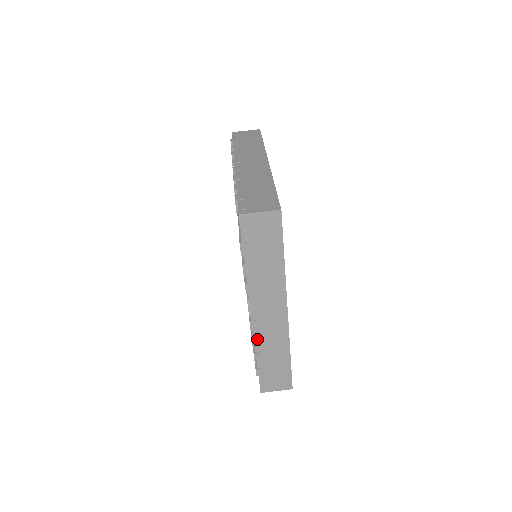
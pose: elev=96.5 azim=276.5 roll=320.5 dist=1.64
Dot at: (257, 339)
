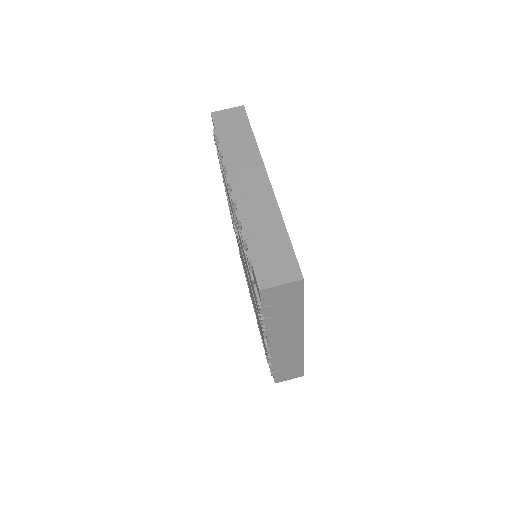
Dot at: (273, 358)
